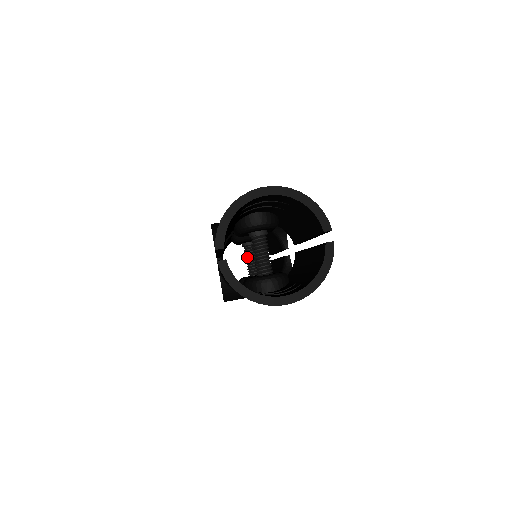
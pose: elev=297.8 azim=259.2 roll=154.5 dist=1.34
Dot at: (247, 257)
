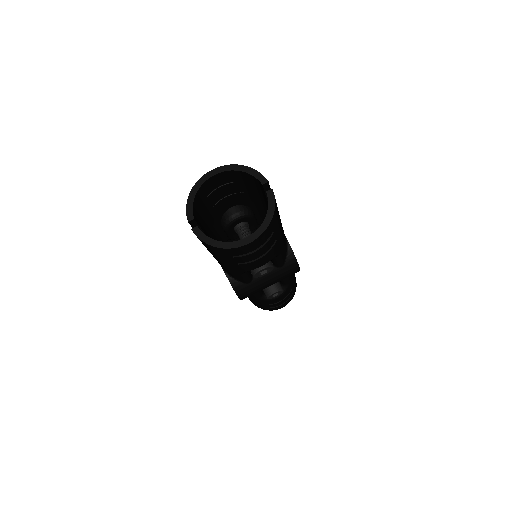
Dot at: occluded
